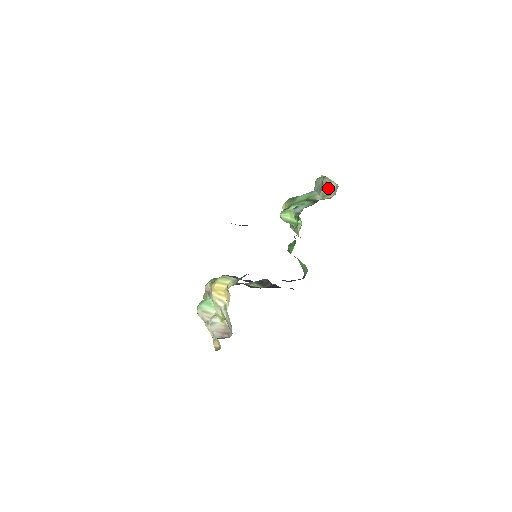
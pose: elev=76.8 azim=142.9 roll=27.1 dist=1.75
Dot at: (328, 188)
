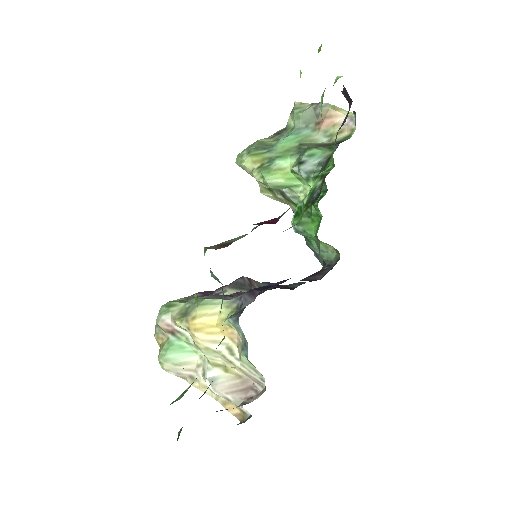
Dot at: (333, 121)
